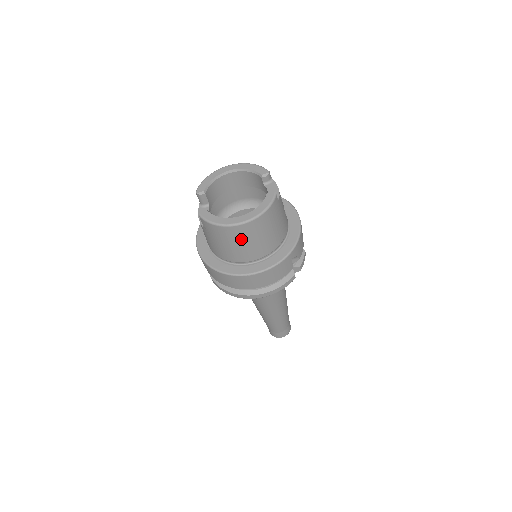
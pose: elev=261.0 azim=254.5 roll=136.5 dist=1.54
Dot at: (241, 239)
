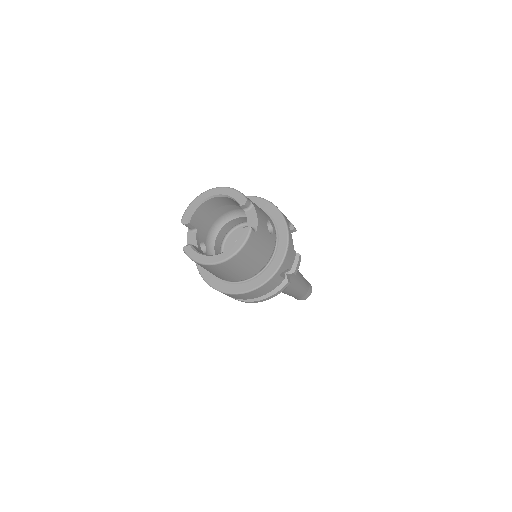
Dot at: (223, 271)
